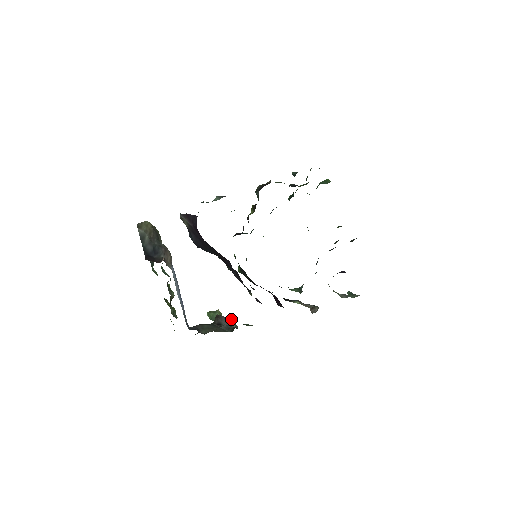
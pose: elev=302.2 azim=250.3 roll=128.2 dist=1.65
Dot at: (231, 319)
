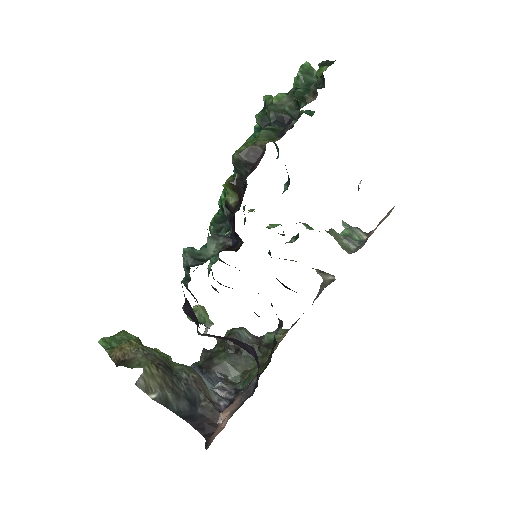
Dot at: (240, 330)
